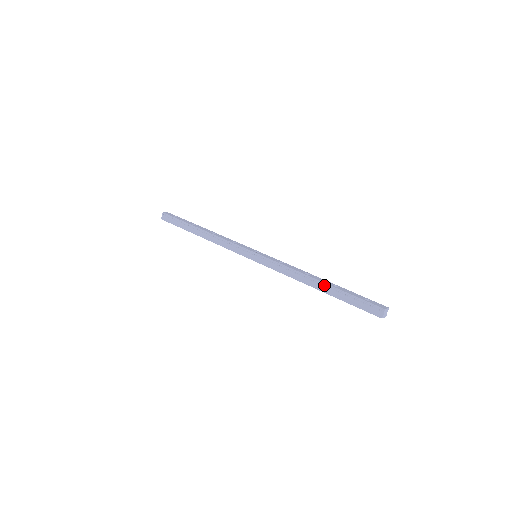
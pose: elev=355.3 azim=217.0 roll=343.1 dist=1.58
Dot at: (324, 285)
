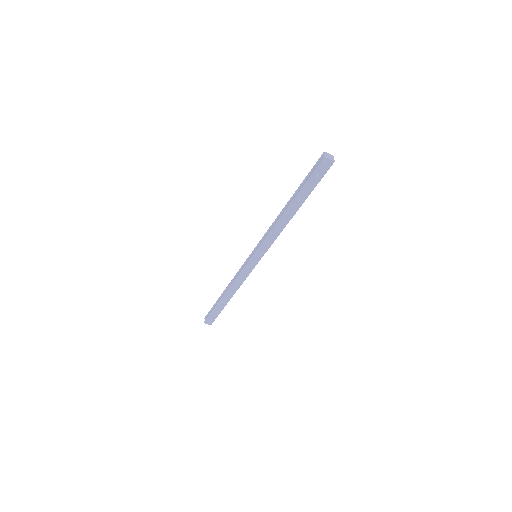
Dot at: (290, 200)
